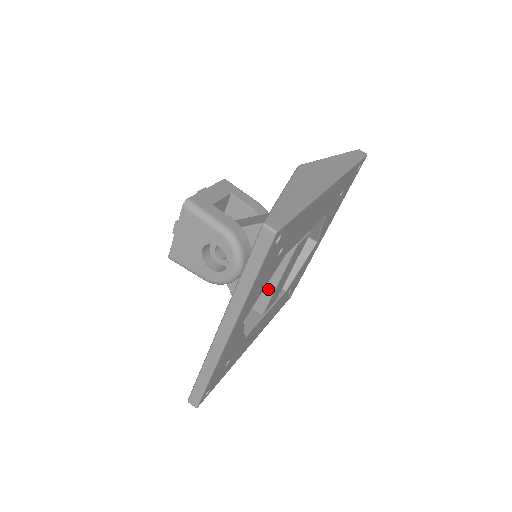
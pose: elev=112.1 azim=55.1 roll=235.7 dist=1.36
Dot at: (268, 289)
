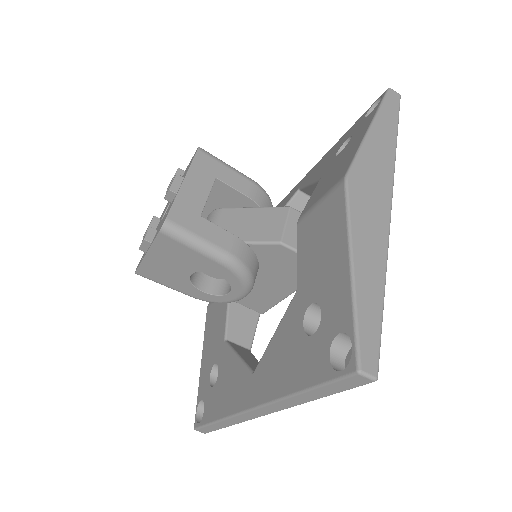
Dot at: (276, 297)
